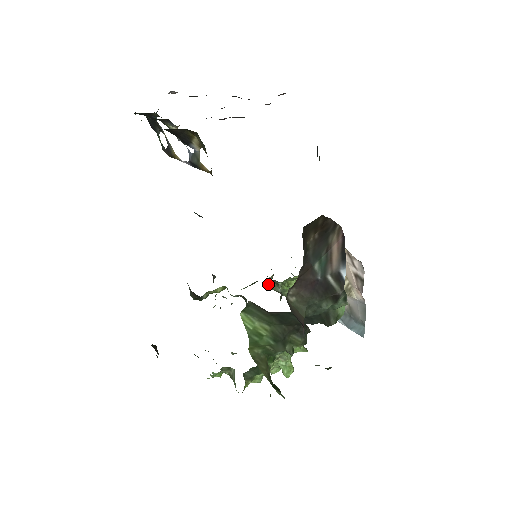
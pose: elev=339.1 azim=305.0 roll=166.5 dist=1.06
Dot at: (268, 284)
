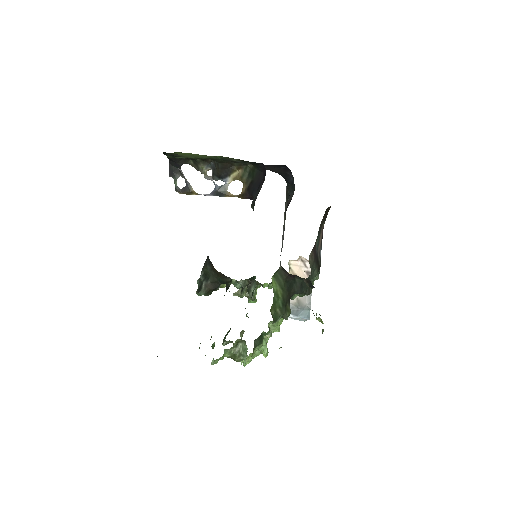
Dot at: (245, 290)
